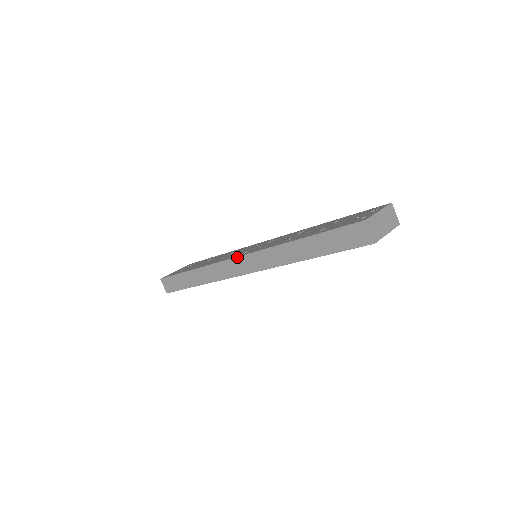
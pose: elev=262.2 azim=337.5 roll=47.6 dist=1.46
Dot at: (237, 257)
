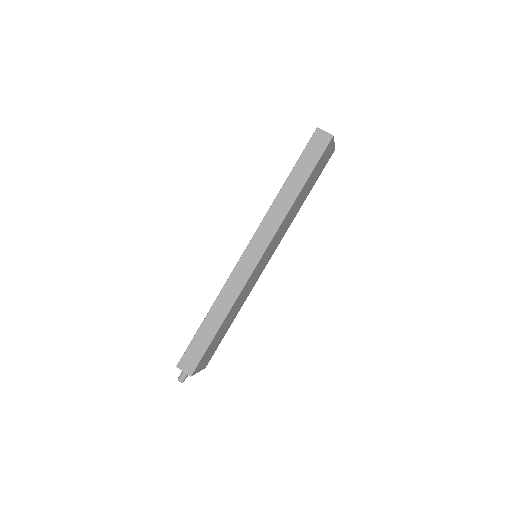
Dot at: (244, 251)
